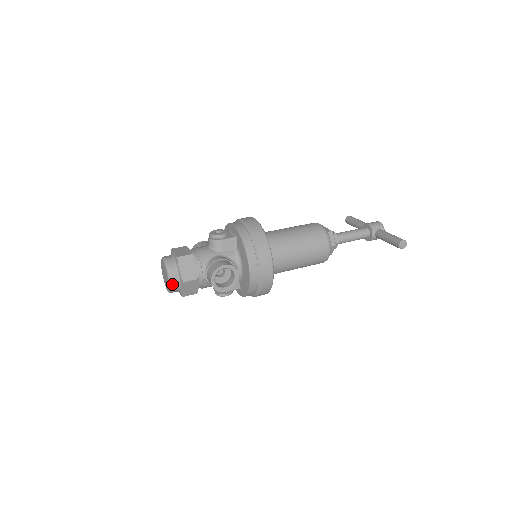
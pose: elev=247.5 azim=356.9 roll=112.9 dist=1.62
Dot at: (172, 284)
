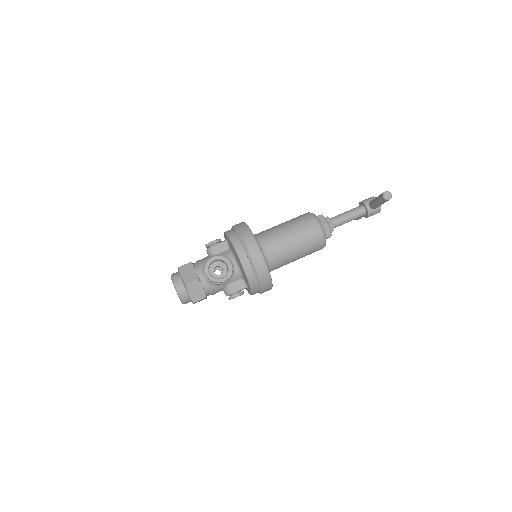
Dot at: (178, 290)
